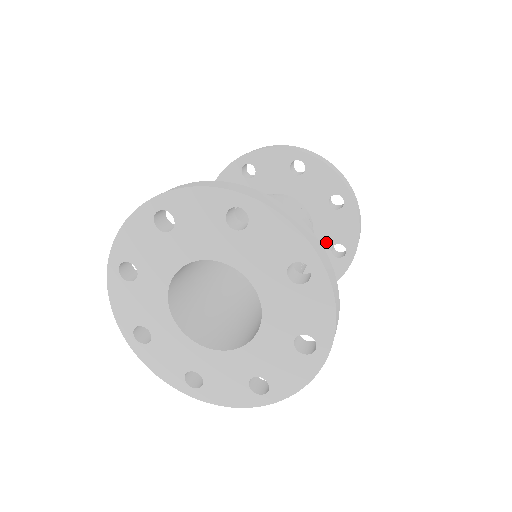
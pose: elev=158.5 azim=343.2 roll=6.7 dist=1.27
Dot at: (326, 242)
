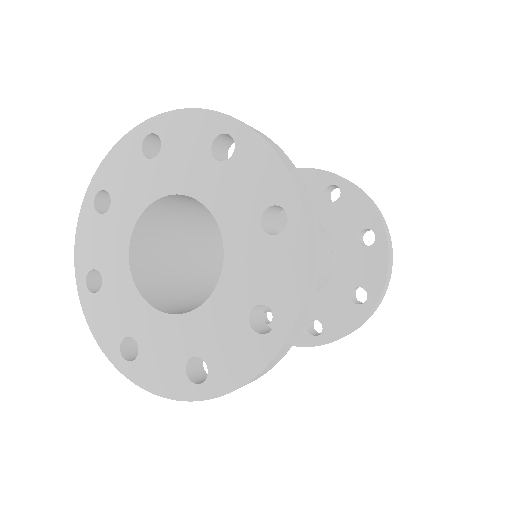
Dot at: (349, 238)
